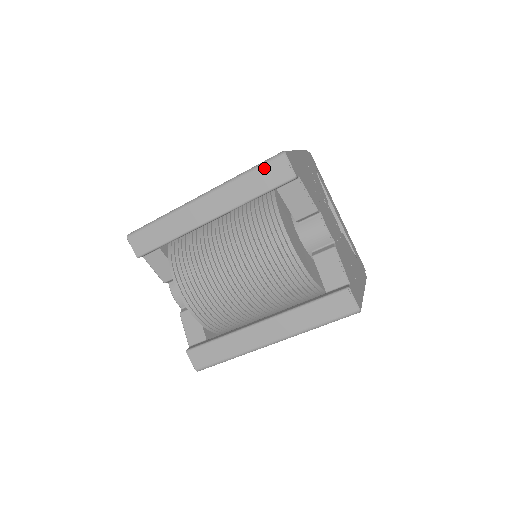
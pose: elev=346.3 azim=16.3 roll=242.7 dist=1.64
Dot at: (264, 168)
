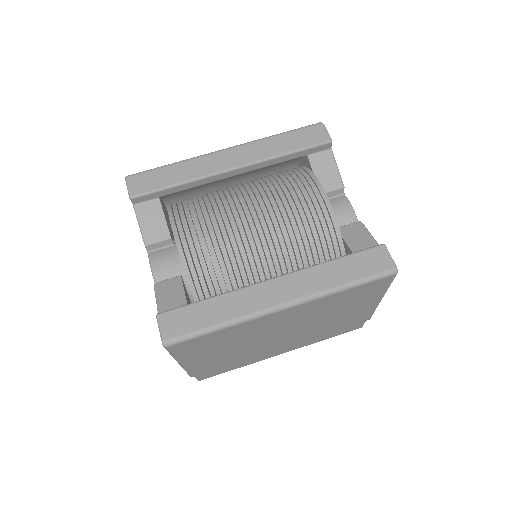
Dot at: (301, 131)
